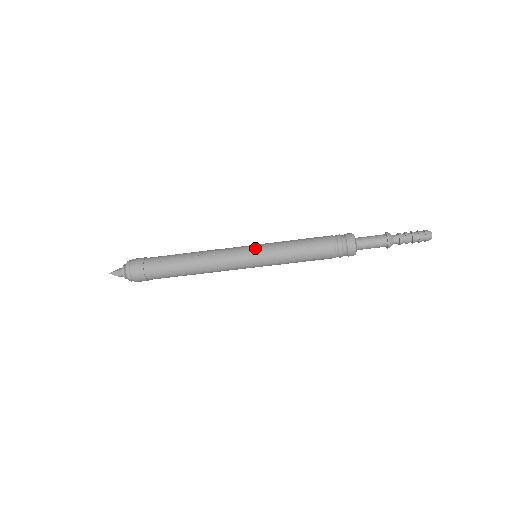
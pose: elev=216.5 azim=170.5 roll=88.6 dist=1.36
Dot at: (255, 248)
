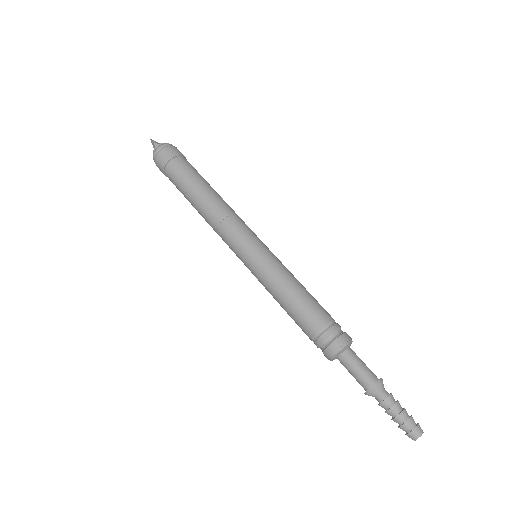
Dot at: (268, 248)
